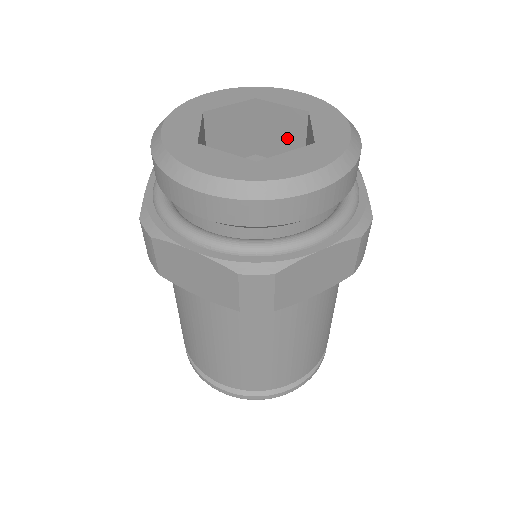
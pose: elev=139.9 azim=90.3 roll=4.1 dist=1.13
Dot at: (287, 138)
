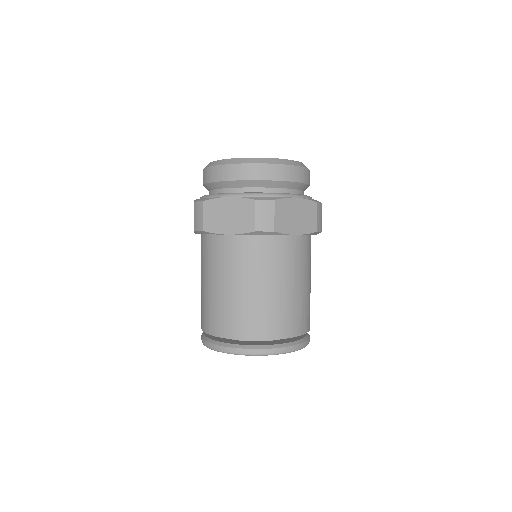
Dot at: occluded
